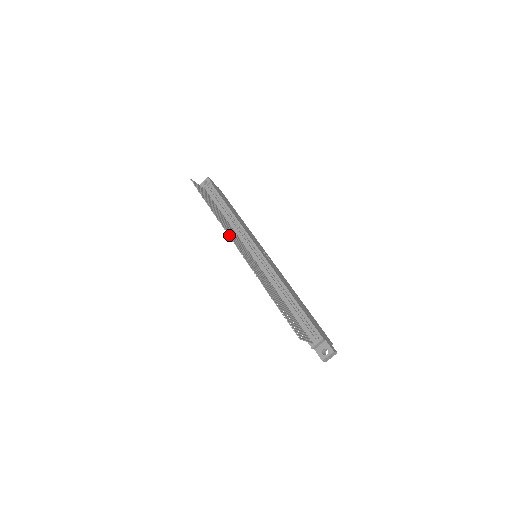
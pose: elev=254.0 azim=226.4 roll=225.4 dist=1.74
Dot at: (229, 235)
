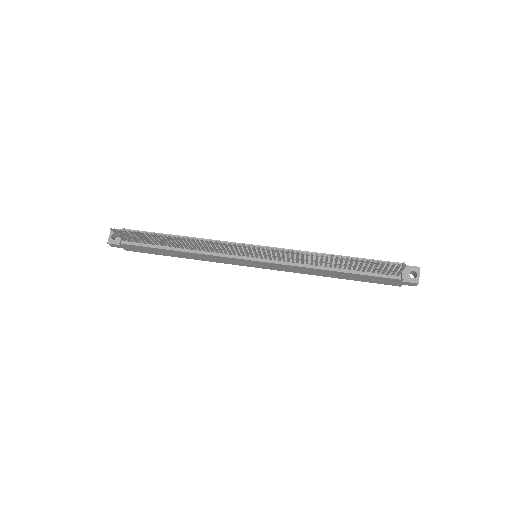
Dot at: occluded
